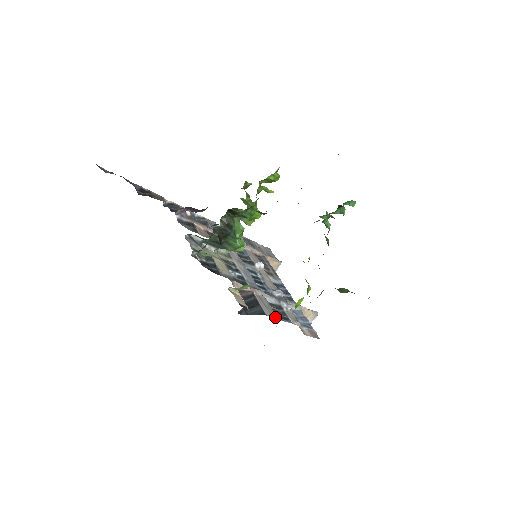
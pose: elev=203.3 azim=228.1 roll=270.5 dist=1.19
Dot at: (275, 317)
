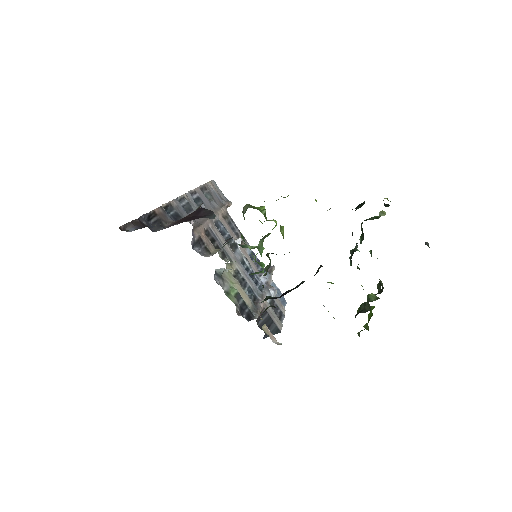
Dot at: (282, 325)
